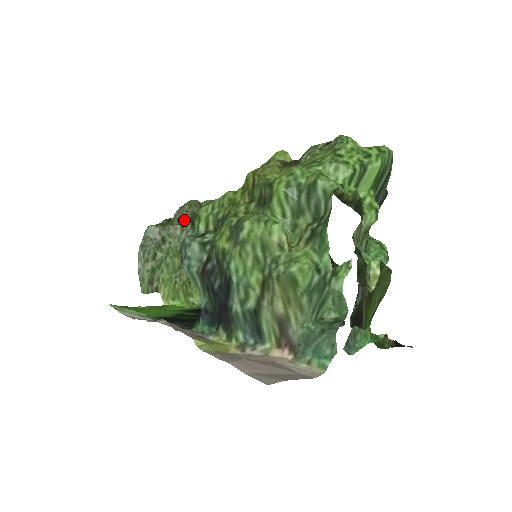
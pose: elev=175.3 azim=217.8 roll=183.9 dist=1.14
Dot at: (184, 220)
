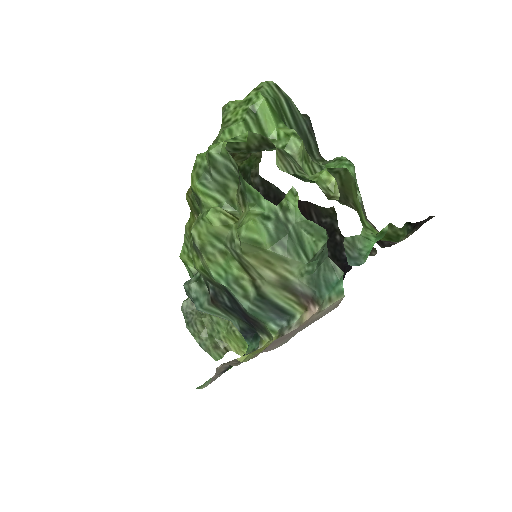
Dot at: occluded
